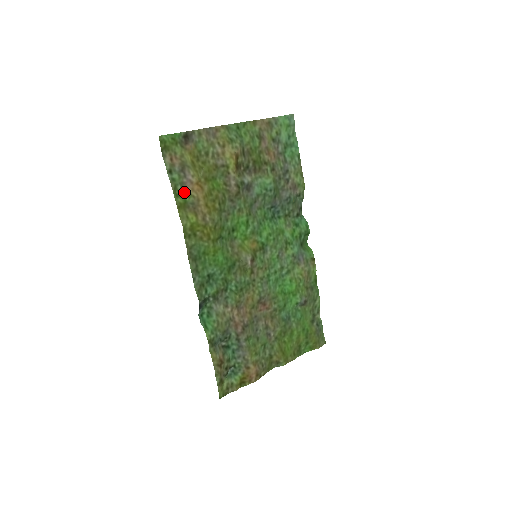
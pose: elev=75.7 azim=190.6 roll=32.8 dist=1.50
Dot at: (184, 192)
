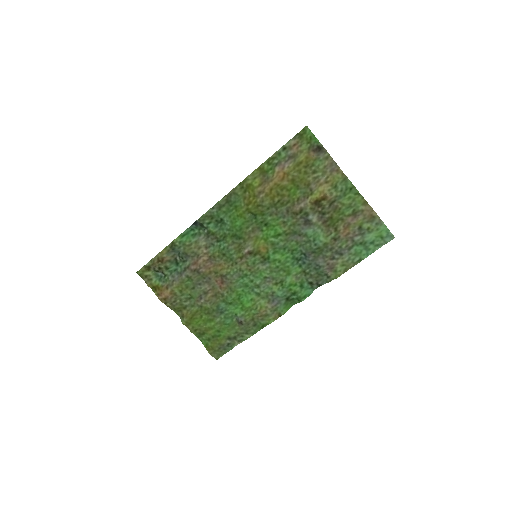
Dot at: (274, 167)
